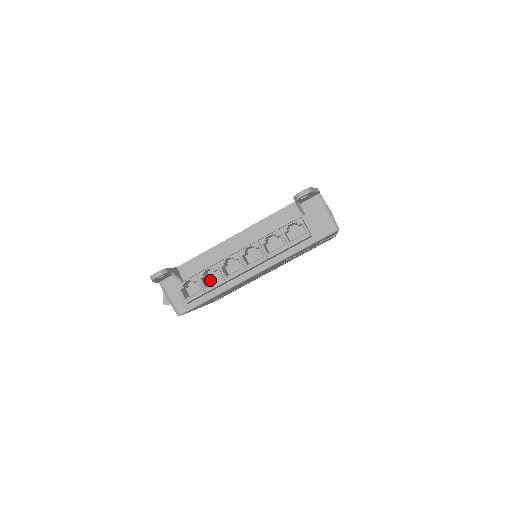
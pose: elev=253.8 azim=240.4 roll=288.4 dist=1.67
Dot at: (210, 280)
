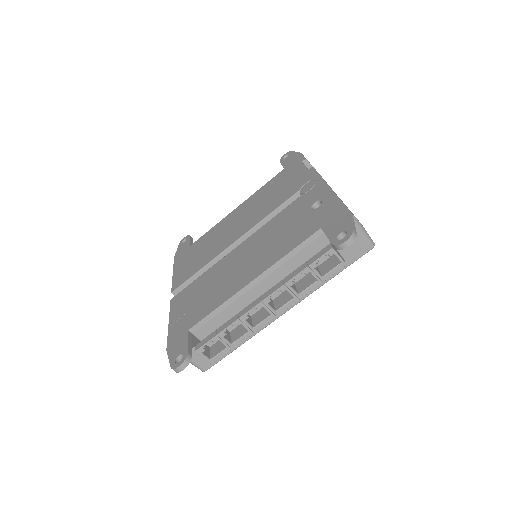
Dot at: occluded
